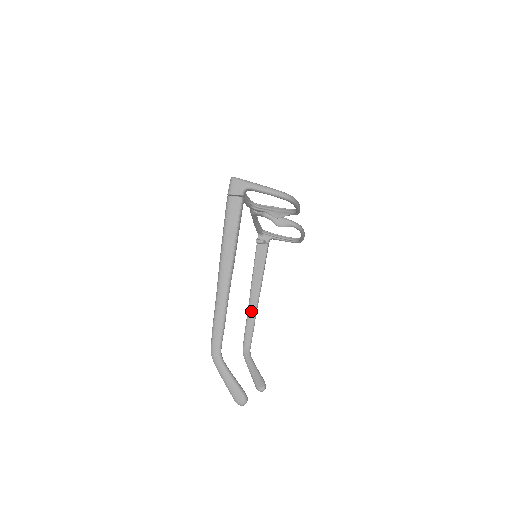
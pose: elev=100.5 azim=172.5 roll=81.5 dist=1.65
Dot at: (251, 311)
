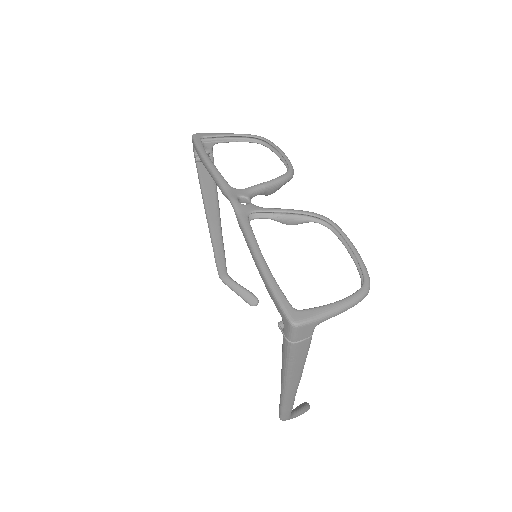
Dot at: (217, 241)
